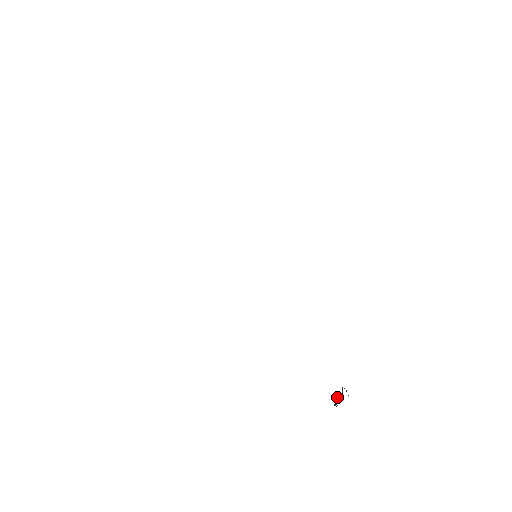
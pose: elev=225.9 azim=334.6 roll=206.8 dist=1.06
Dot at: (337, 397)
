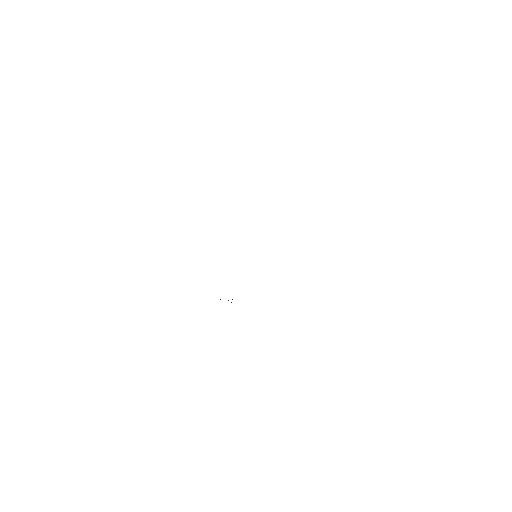
Dot at: occluded
